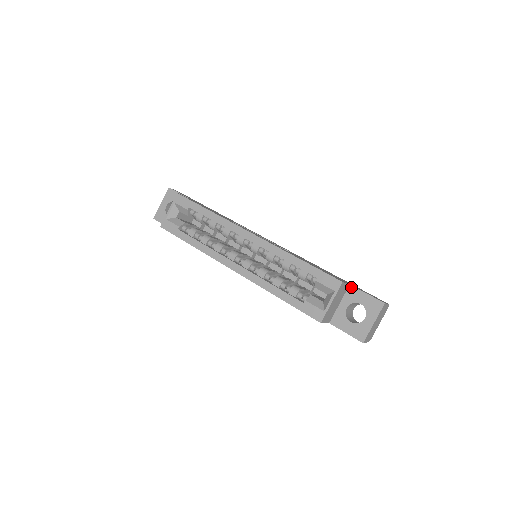
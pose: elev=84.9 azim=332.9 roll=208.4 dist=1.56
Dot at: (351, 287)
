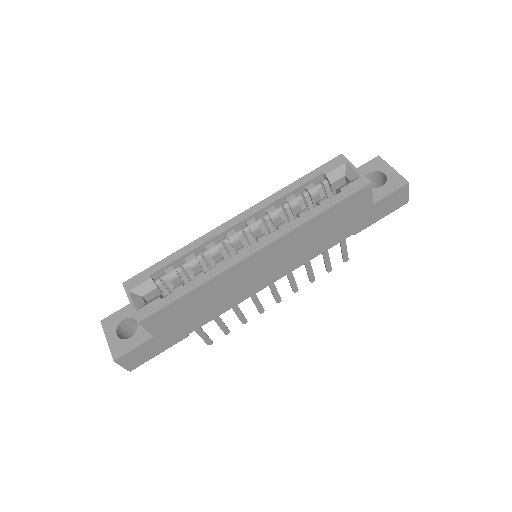
Dot at: occluded
